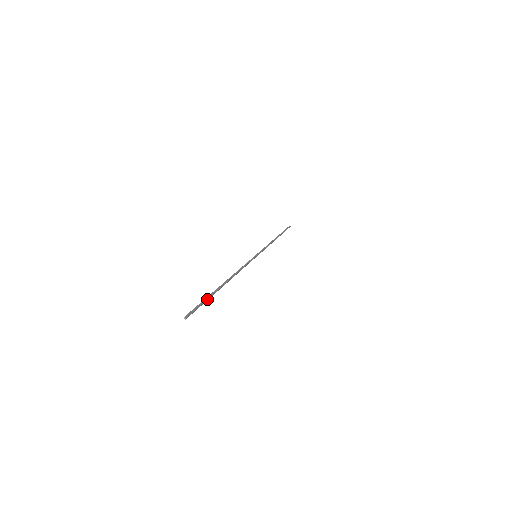
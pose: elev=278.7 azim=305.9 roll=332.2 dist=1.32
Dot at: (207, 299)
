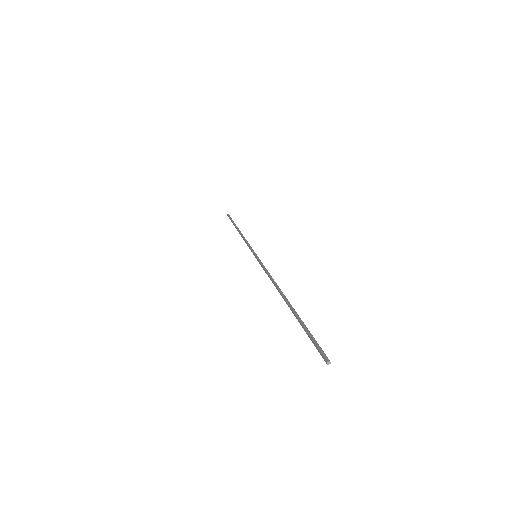
Dot at: (305, 326)
